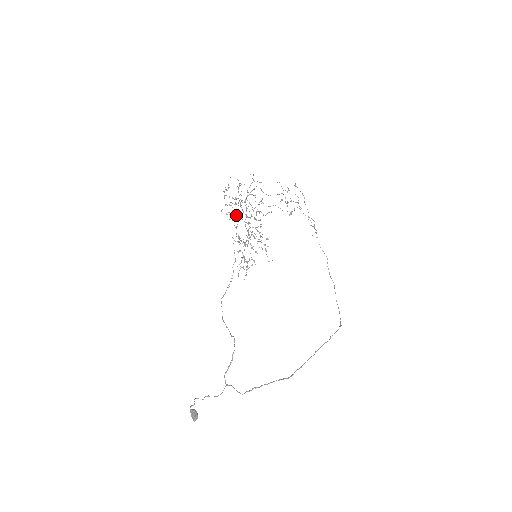
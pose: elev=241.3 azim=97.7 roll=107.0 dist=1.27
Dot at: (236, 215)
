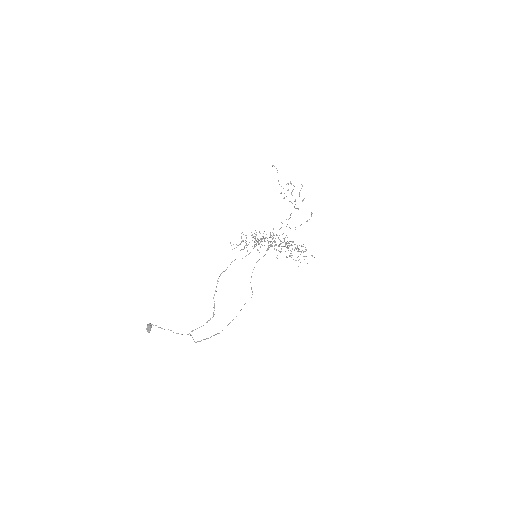
Dot at: occluded
